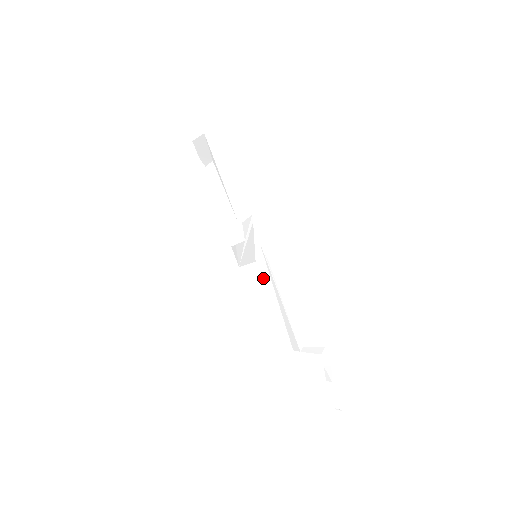
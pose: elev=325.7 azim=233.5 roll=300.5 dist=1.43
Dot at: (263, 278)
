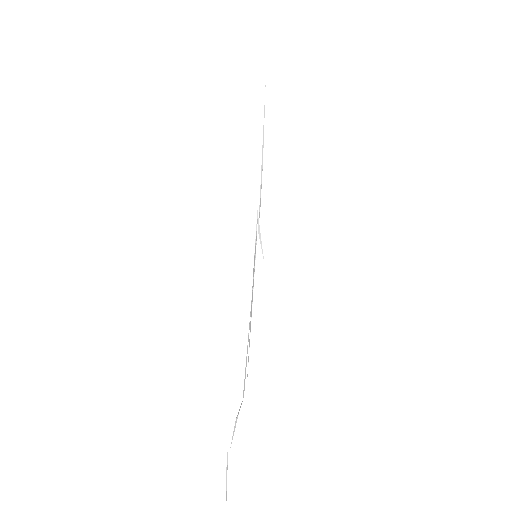
Dot at: (252, 287)
